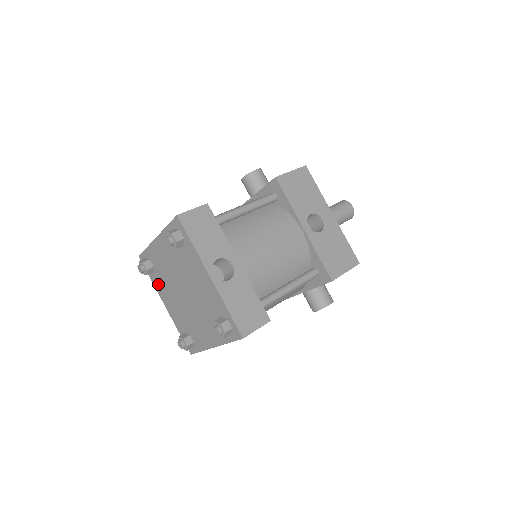
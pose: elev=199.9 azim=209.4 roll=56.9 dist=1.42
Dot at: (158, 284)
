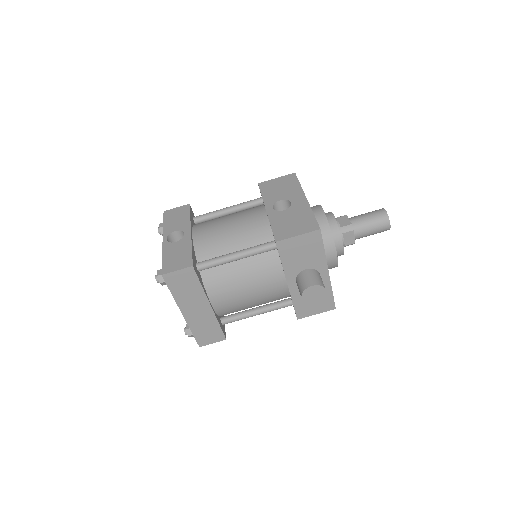
Dot at: occluded
